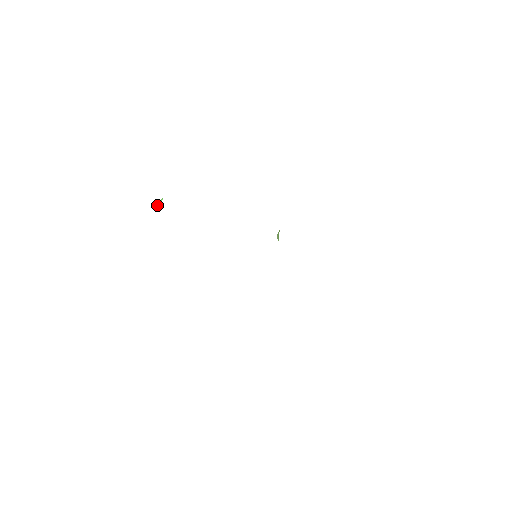
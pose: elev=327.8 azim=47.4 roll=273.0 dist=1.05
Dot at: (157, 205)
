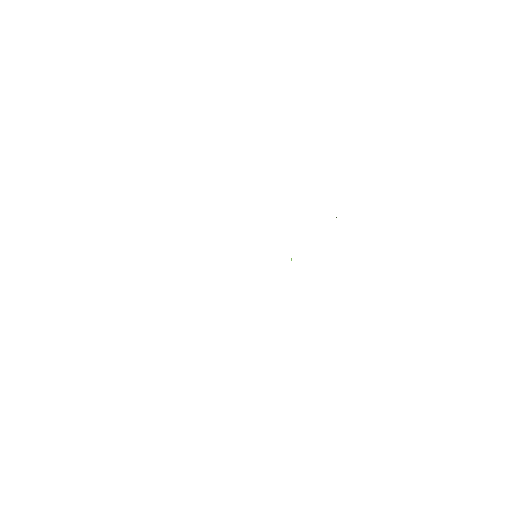
Dot at: occluded
